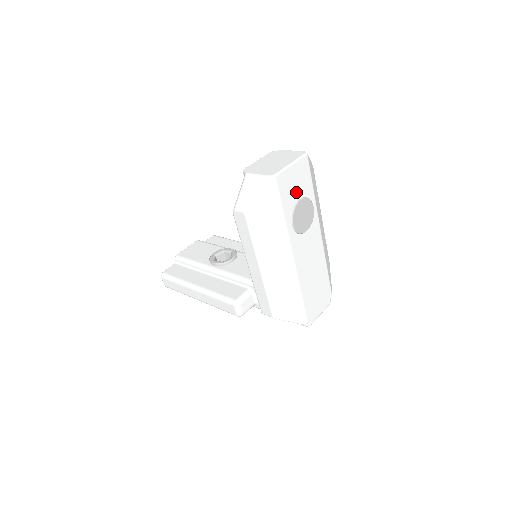
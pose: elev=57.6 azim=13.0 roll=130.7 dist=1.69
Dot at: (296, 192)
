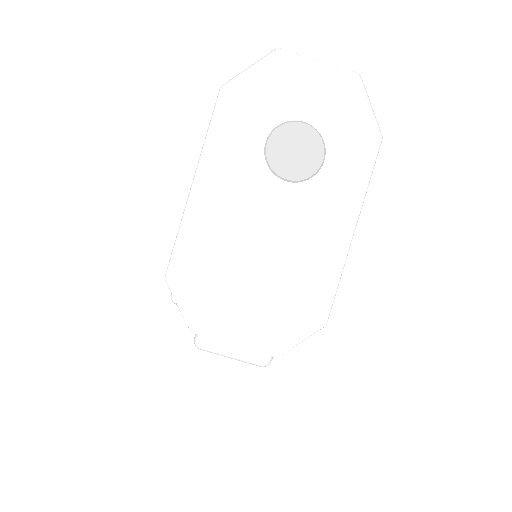
Dot at: (304, 106)
